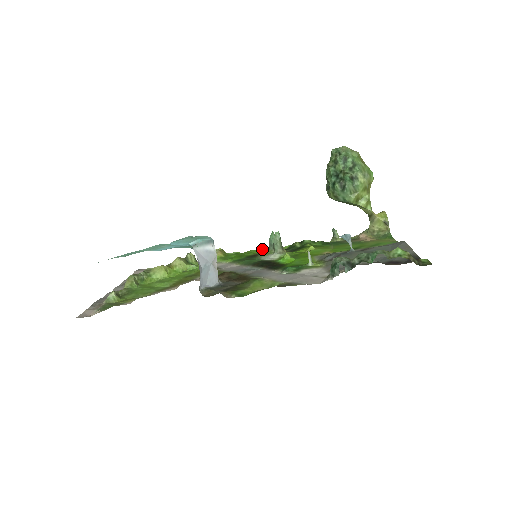
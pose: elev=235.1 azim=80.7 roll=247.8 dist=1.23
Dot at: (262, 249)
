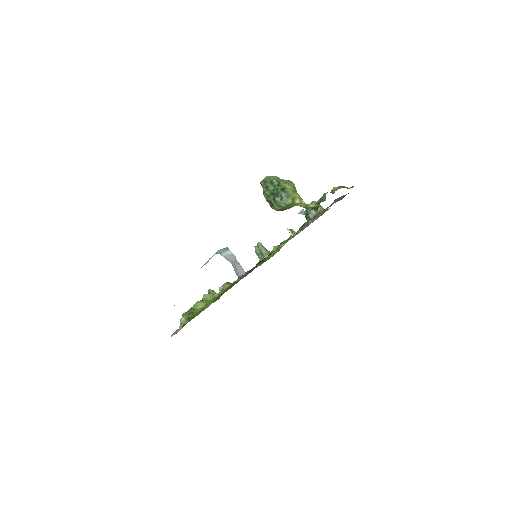
Dot at: (253, 267)
